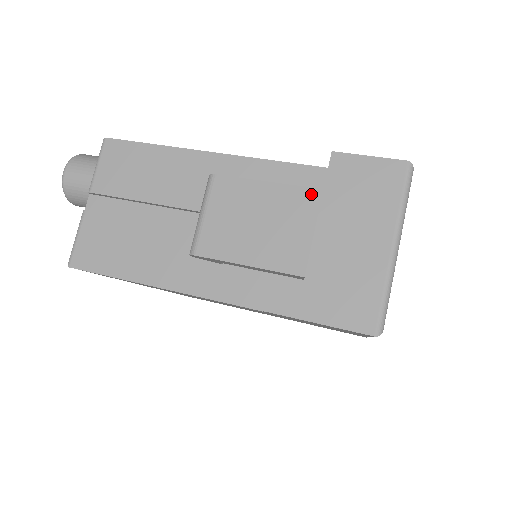
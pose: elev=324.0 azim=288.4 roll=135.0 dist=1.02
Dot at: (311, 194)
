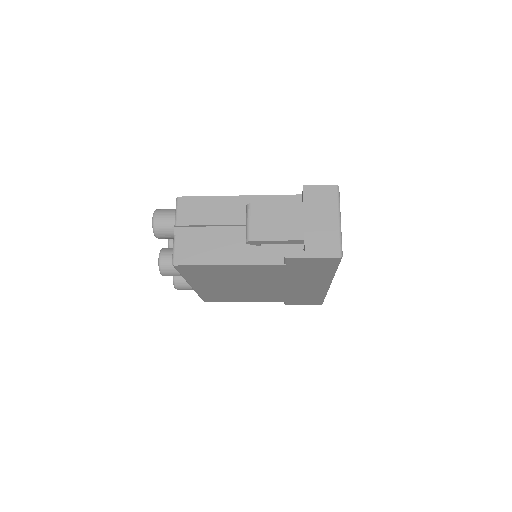
Dot at: (298, 205)
